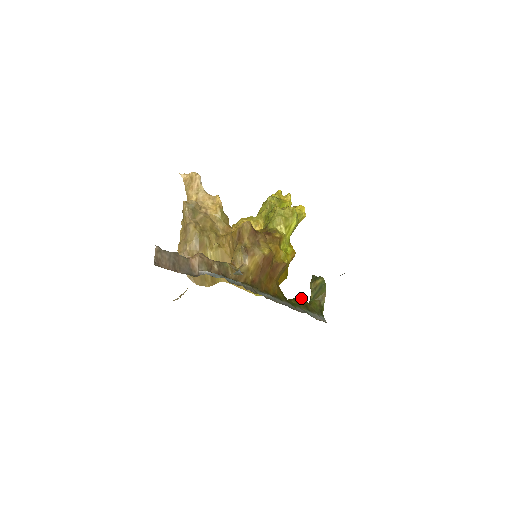
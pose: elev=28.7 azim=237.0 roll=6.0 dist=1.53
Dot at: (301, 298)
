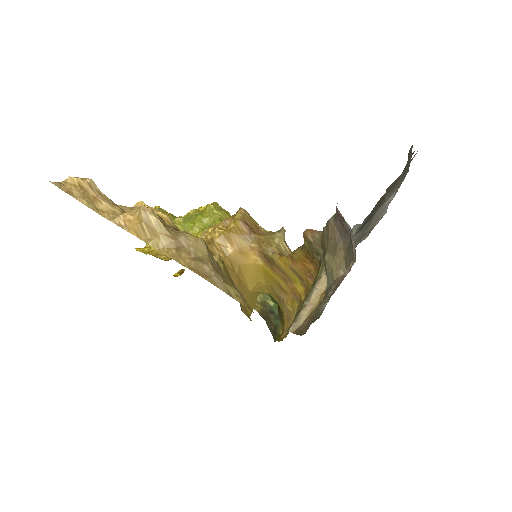
Dot at: occluded
